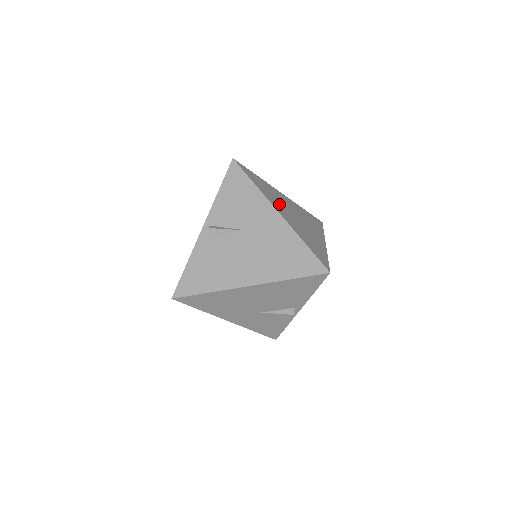
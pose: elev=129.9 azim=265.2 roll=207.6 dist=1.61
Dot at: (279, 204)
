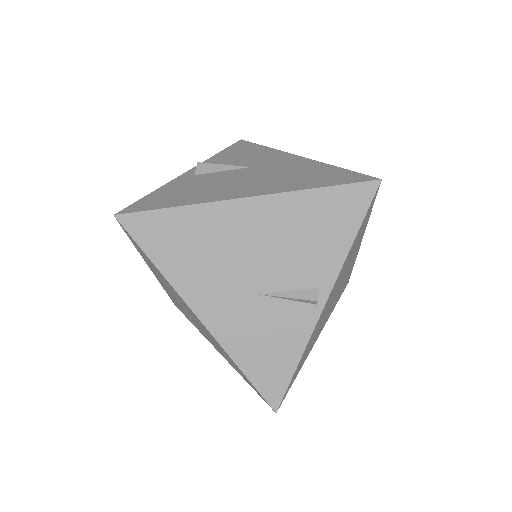
Dot at: occluded
